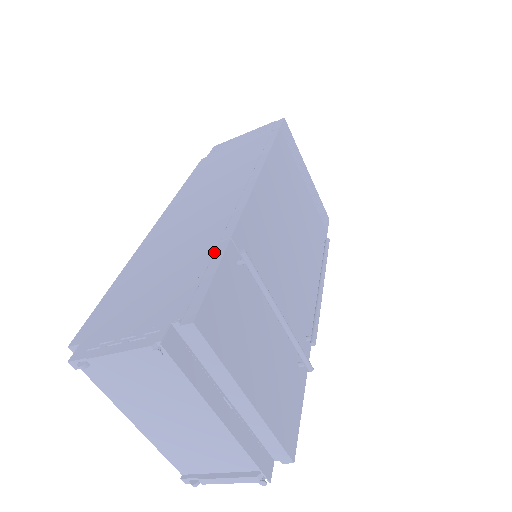
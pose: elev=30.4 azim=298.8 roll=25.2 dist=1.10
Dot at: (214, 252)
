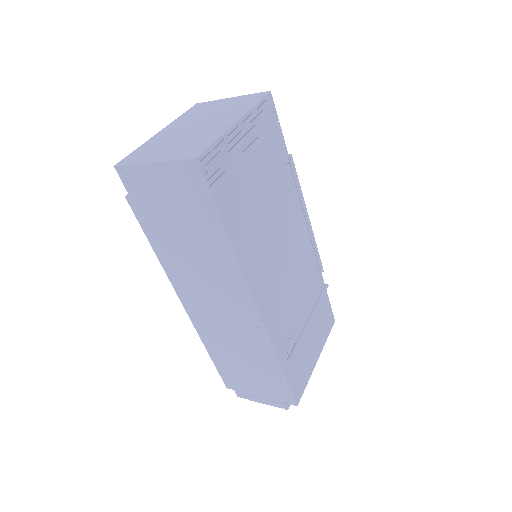
Dot at: (275, 369)
